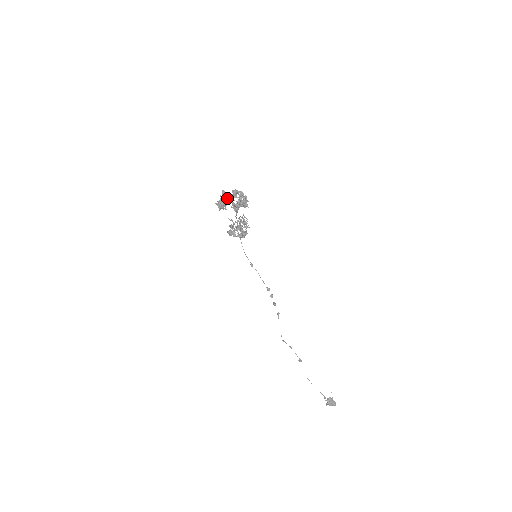
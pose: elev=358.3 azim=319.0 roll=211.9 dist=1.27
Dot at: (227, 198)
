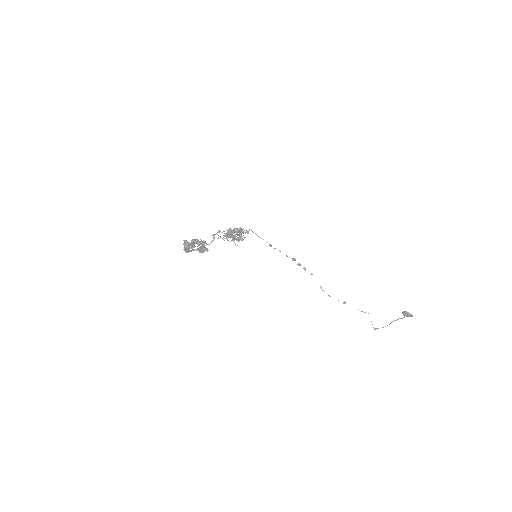
Dot at: (188, 248)
